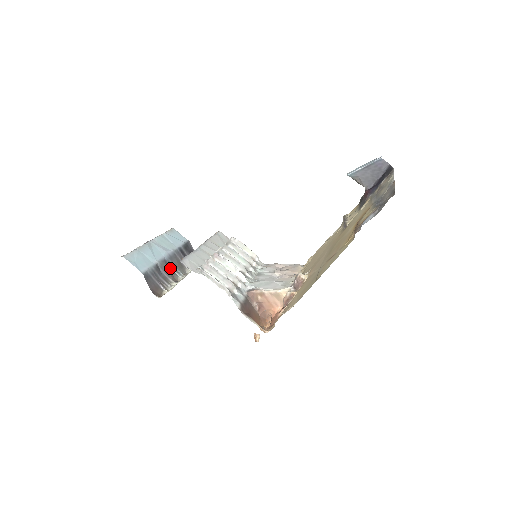
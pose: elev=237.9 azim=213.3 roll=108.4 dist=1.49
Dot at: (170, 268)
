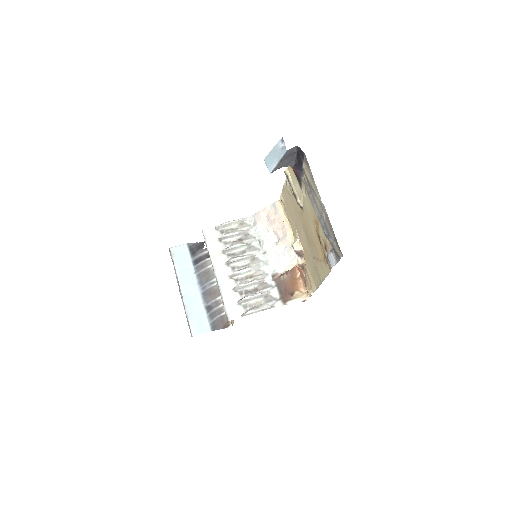
Dot at: (209, 290)
